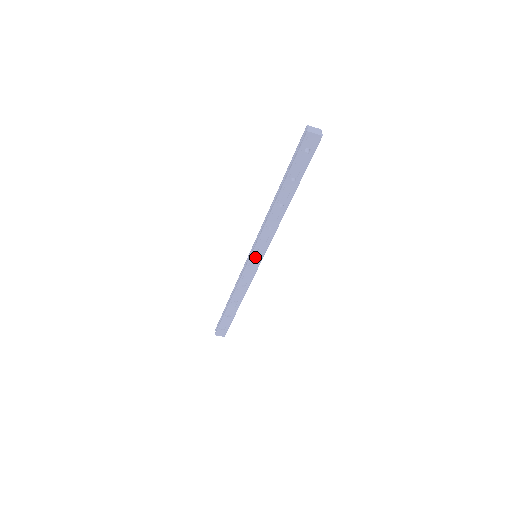
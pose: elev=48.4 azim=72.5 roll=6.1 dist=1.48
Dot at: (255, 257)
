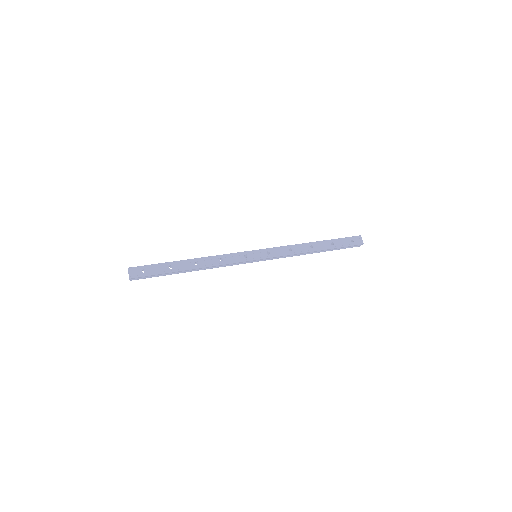
Dot at: (259, 253)
